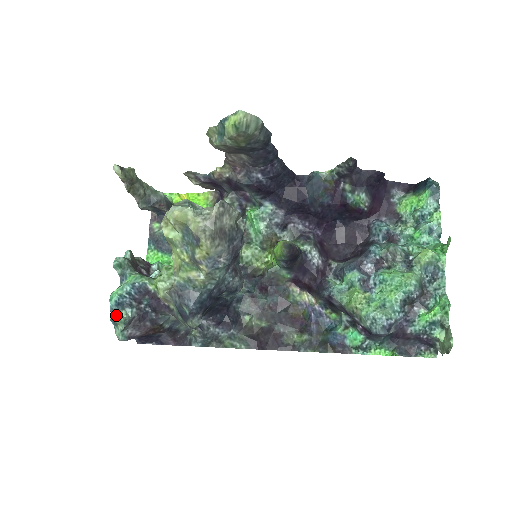
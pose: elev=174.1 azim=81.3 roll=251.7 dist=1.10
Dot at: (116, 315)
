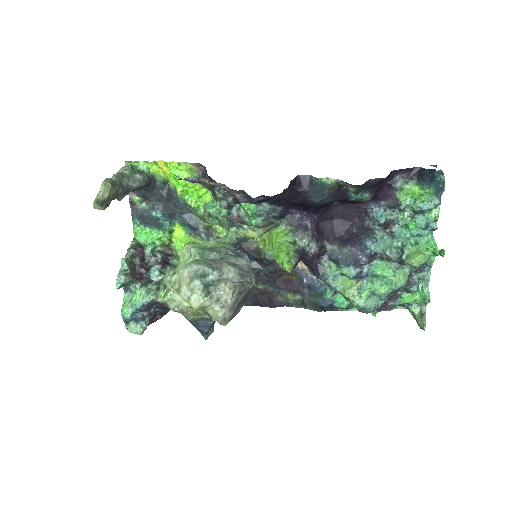
Dot at: (132, 328)
